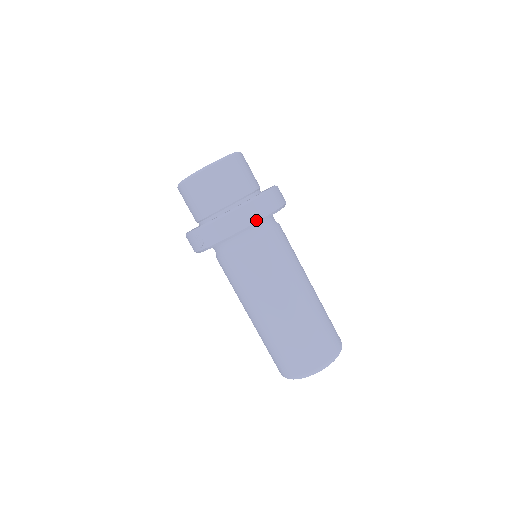
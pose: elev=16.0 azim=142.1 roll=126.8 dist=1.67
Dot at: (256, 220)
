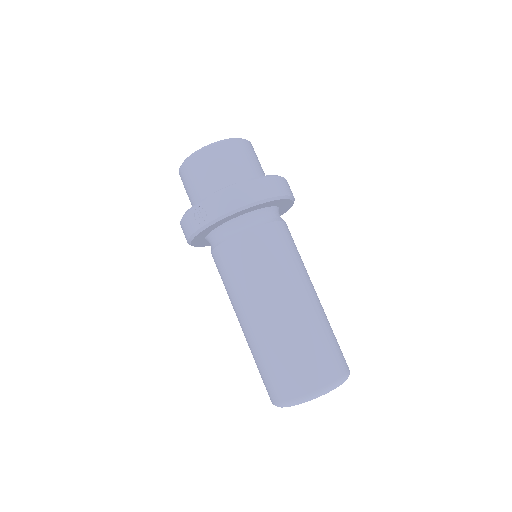
Dot at: (270, 196)
